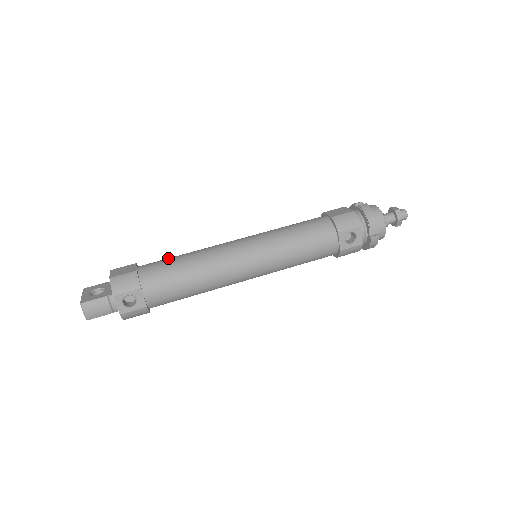
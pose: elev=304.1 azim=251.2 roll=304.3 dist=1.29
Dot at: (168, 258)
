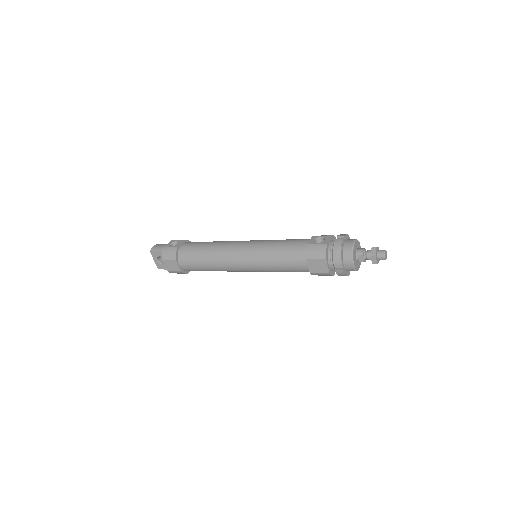
Dot at: occluded
